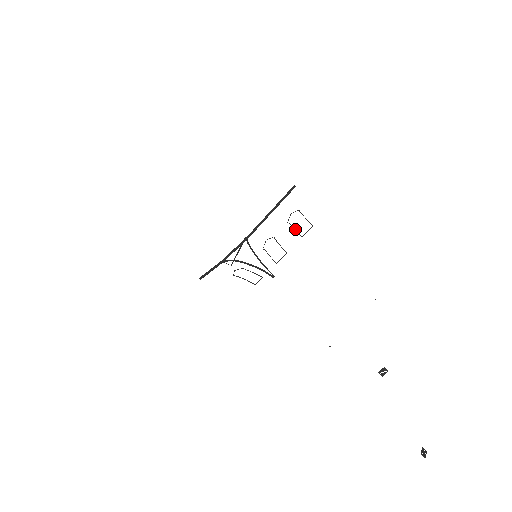
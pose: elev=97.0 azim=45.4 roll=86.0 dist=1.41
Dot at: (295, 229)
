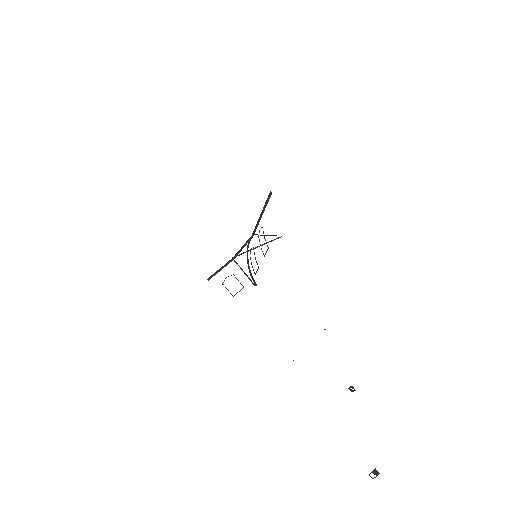
Dot at: occluded
